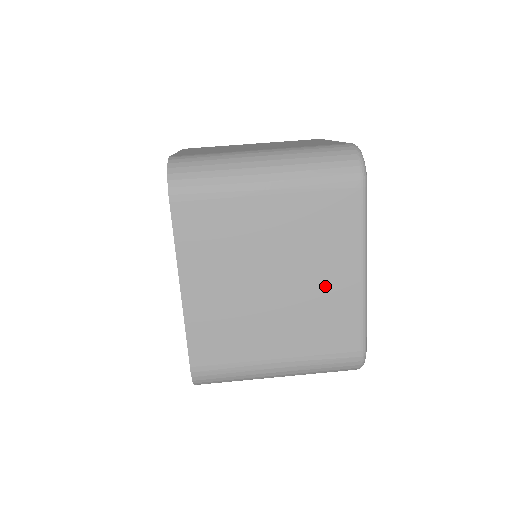
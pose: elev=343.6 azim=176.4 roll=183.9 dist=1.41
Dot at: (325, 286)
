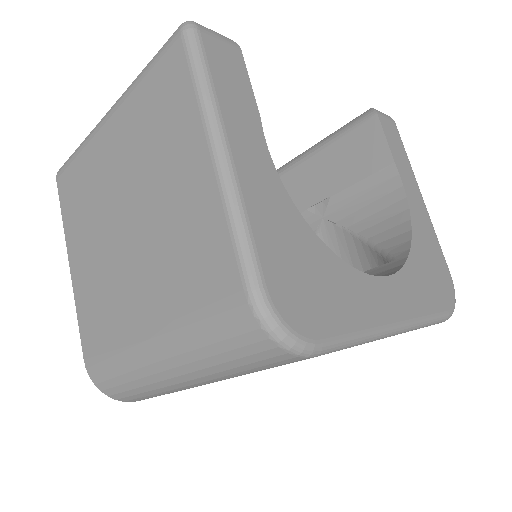
Dot at: occluded
